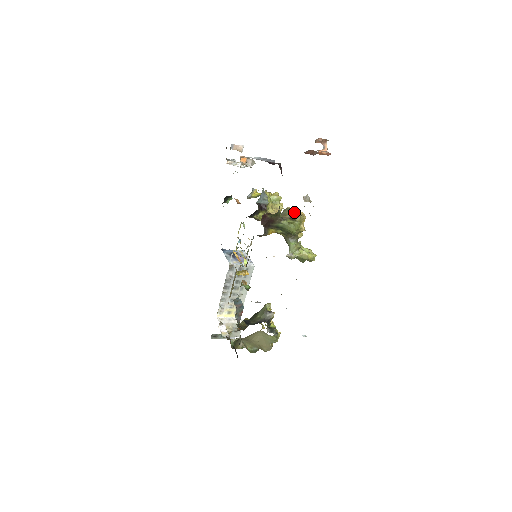
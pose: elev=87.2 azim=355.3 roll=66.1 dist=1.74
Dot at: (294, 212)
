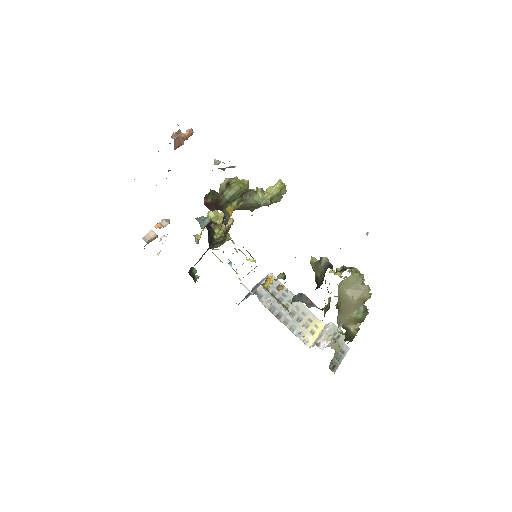
Dot at: (224, 182)
